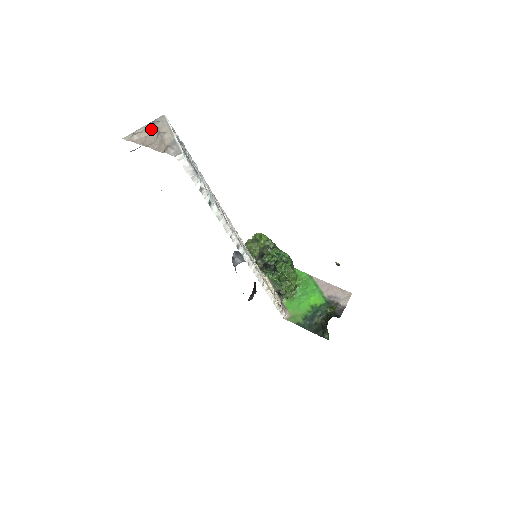
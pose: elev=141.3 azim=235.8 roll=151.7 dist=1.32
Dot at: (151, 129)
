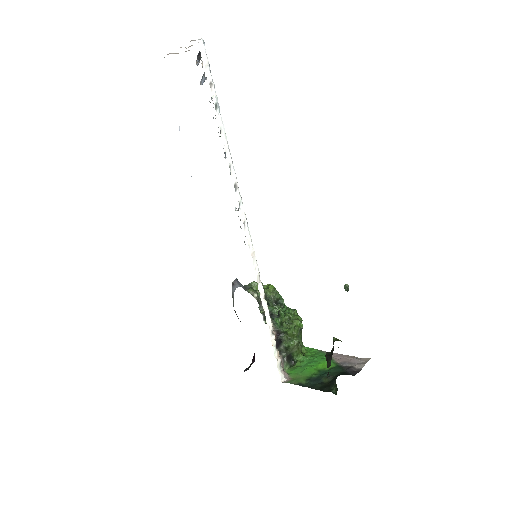
Dot at: occluded
